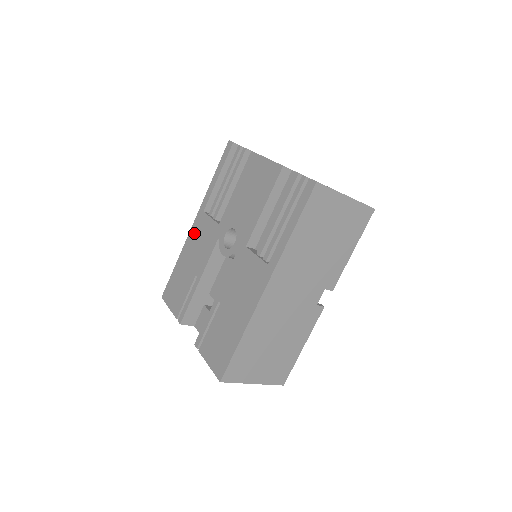
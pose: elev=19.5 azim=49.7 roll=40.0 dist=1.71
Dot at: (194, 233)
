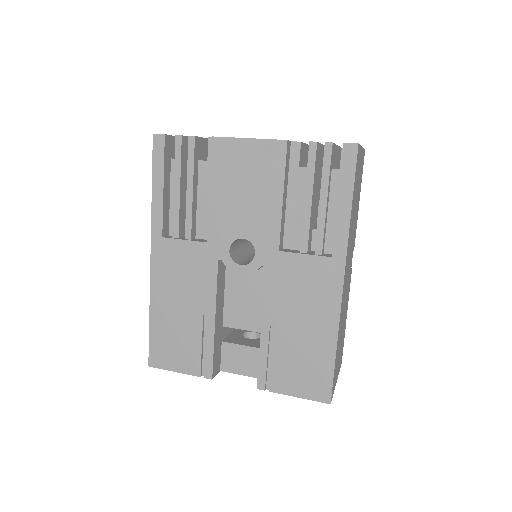
Dot at: (162, 269)
